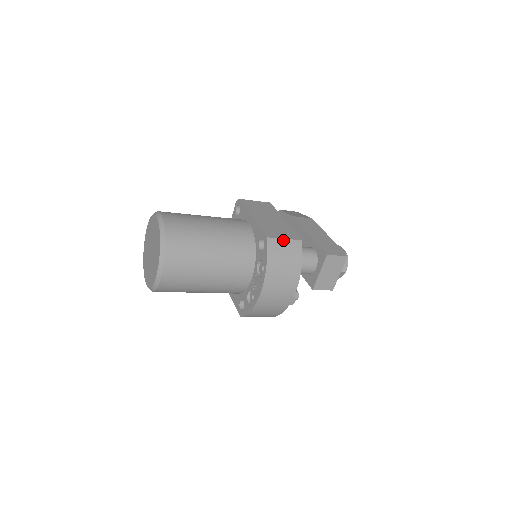
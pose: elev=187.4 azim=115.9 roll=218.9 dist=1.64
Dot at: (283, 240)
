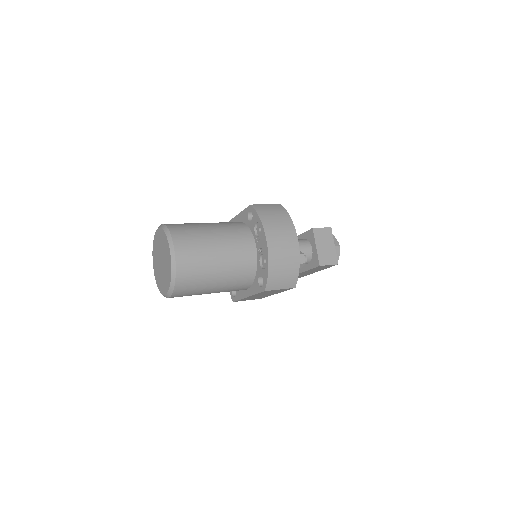
Dot at: (265, 205)
